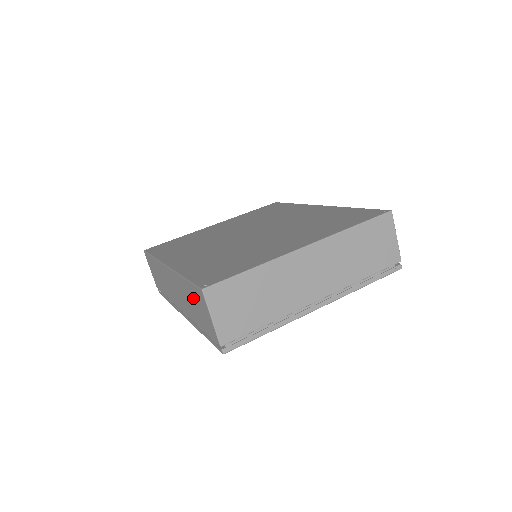
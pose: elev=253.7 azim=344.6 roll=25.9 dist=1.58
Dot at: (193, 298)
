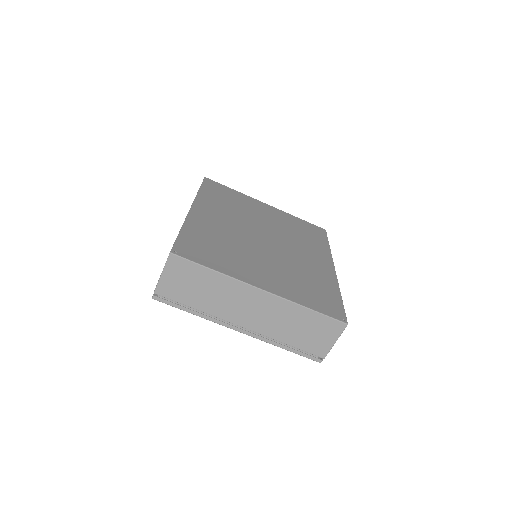
Dot at: occluded
